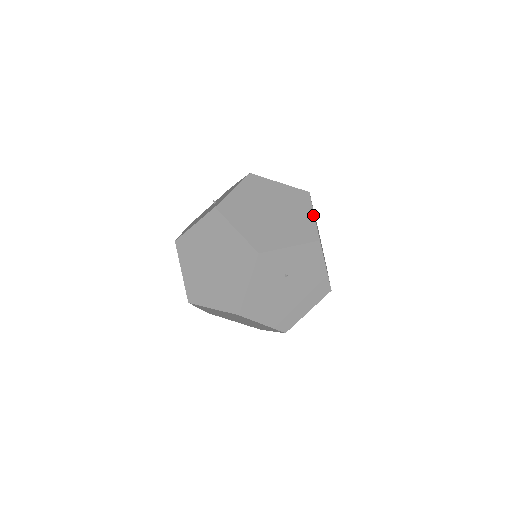
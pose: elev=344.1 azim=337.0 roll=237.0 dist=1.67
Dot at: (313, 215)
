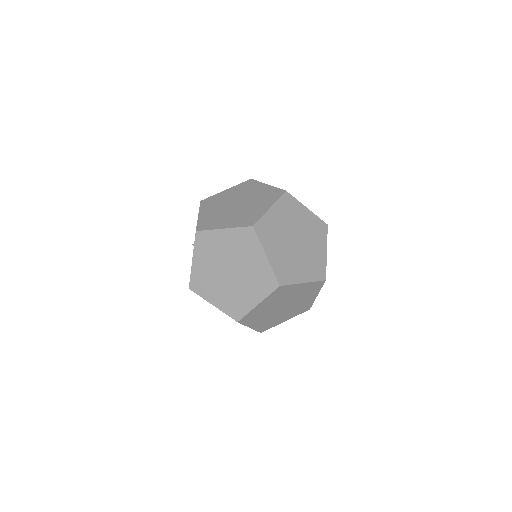
Dot at: (267, 185)
